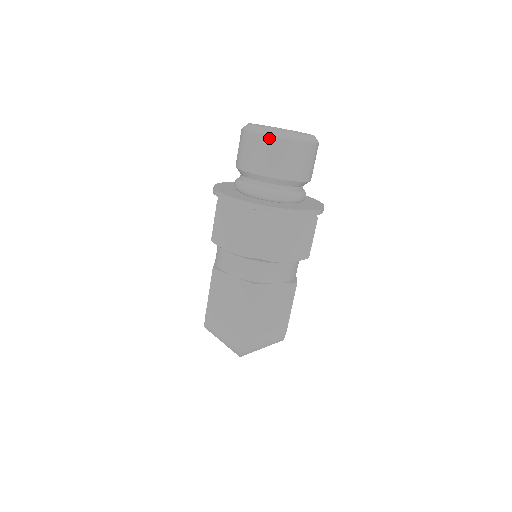
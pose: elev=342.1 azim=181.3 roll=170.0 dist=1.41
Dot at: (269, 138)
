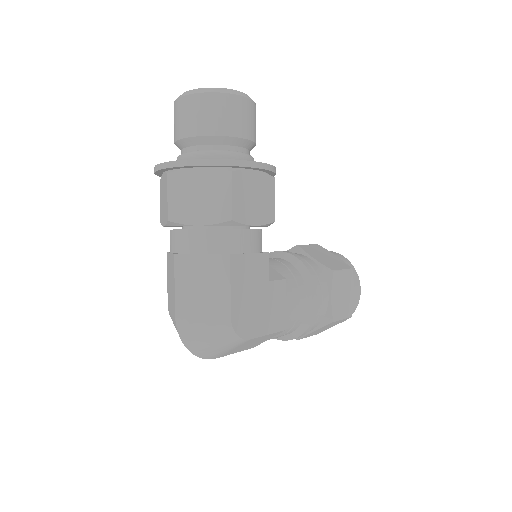
Dot at: (177, 102)
